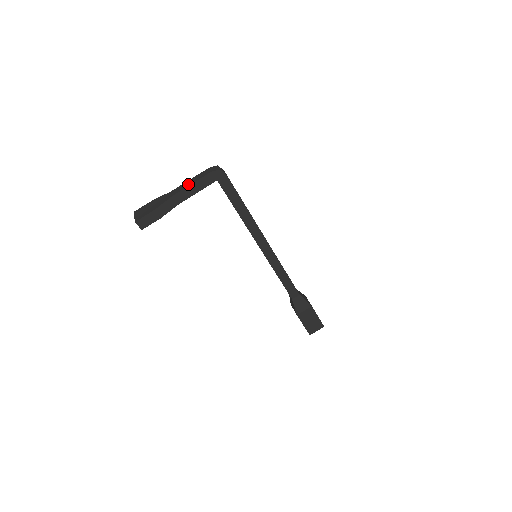
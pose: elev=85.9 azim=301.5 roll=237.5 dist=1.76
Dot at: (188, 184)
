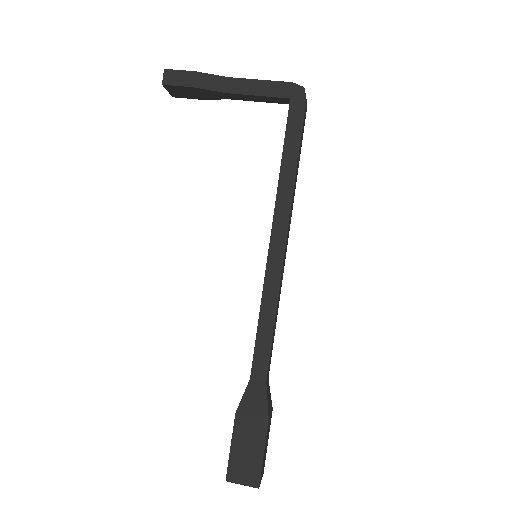
Dot at: (255, 80)
